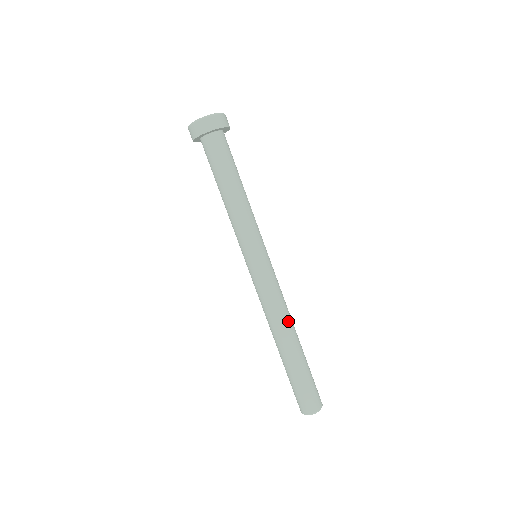
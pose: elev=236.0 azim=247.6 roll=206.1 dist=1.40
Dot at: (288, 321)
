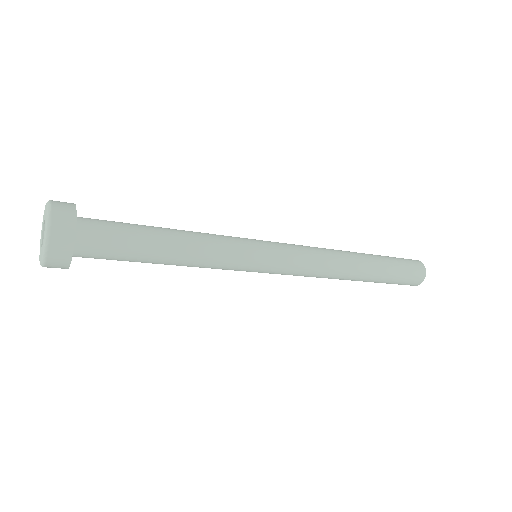
Dot at: (340, 255)
